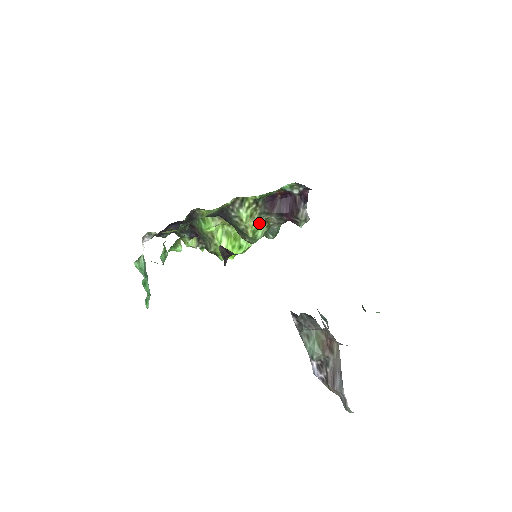
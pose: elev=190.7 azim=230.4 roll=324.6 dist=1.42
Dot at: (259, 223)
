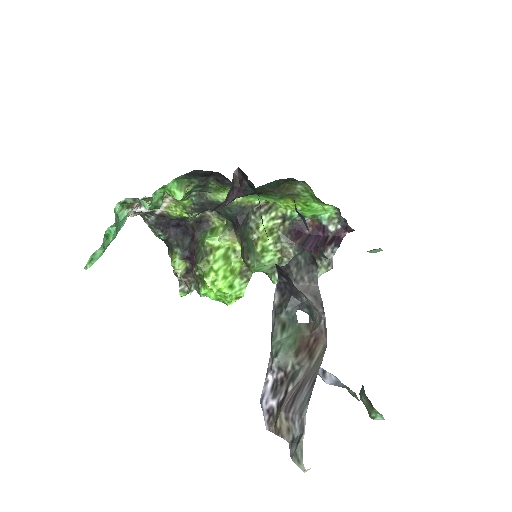
Dot at: (274, 245)
